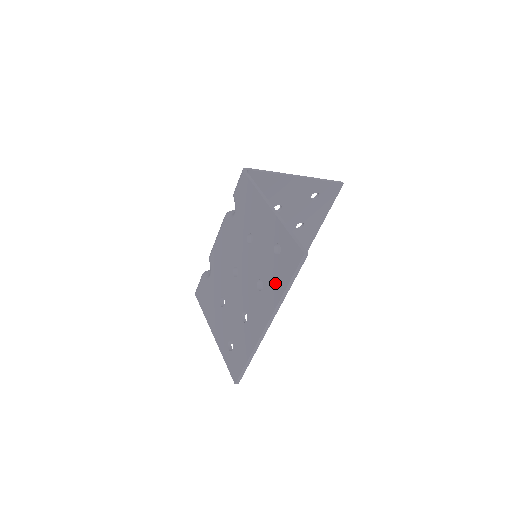
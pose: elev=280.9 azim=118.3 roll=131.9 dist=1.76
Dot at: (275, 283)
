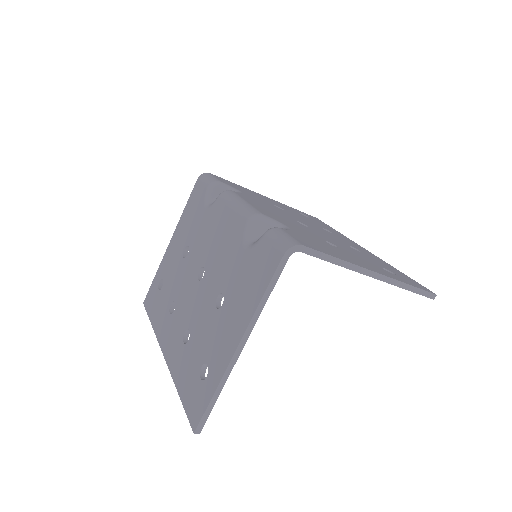
Dot at: (183, 371)
